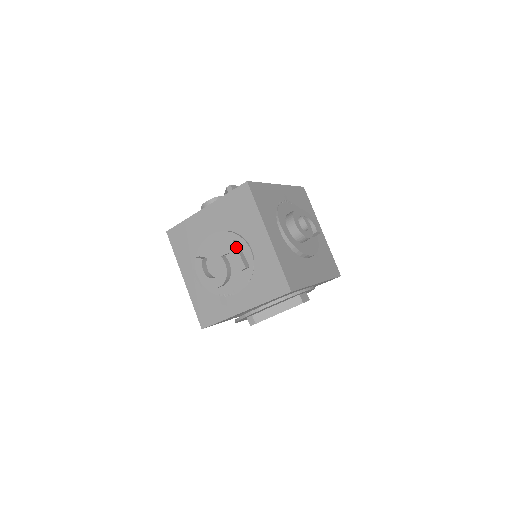
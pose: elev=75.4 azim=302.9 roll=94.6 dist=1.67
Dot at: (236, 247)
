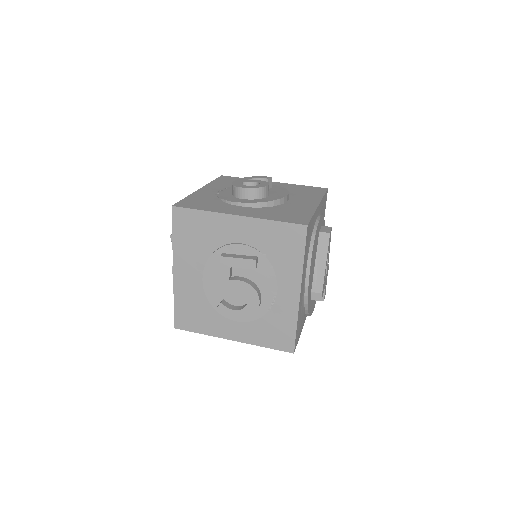
Dot at: (229, 257)
